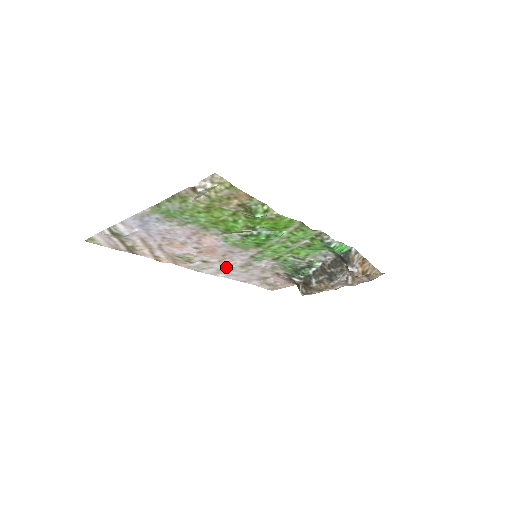
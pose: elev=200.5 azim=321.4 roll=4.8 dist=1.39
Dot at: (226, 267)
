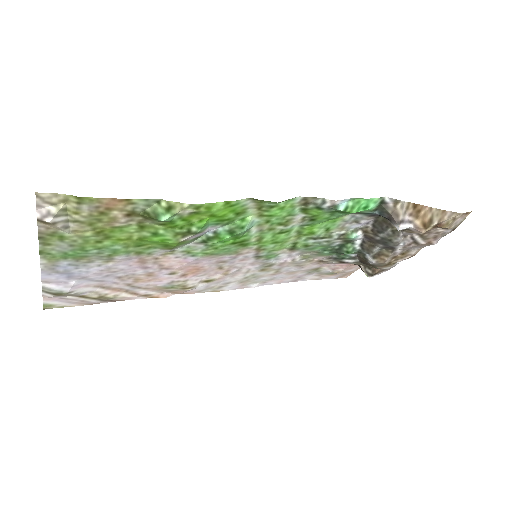
Dot at: (244, 277)
